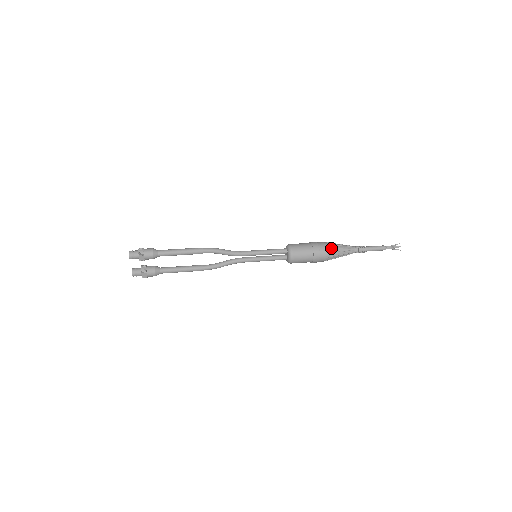
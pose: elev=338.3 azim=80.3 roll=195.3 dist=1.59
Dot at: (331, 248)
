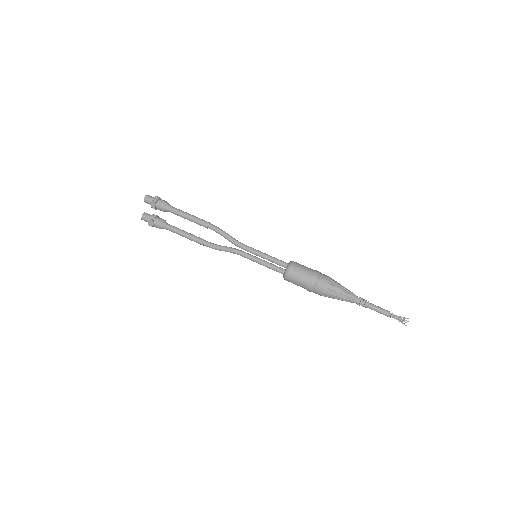
Dot at: (331, 285)
